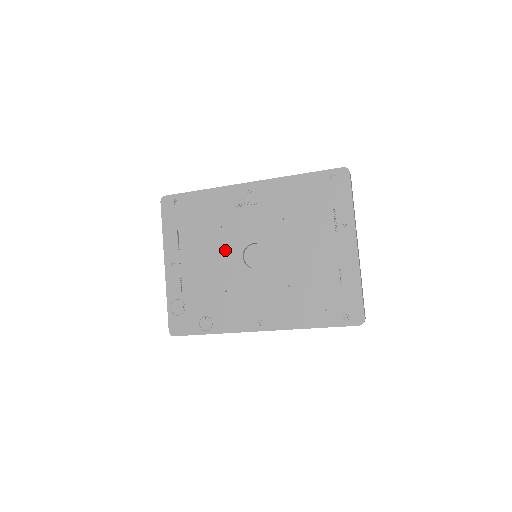
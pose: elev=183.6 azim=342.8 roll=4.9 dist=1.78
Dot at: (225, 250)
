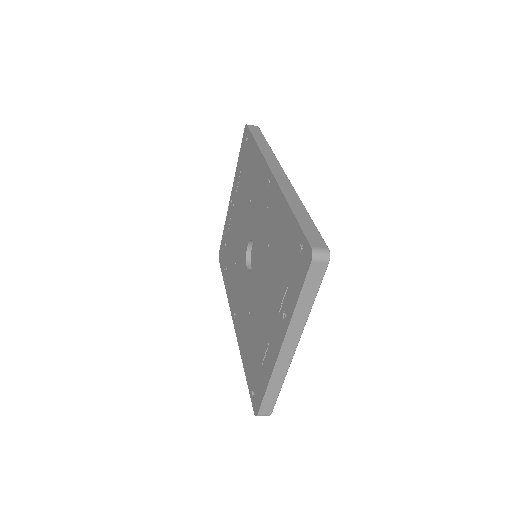
Dot at: (245, 226)
